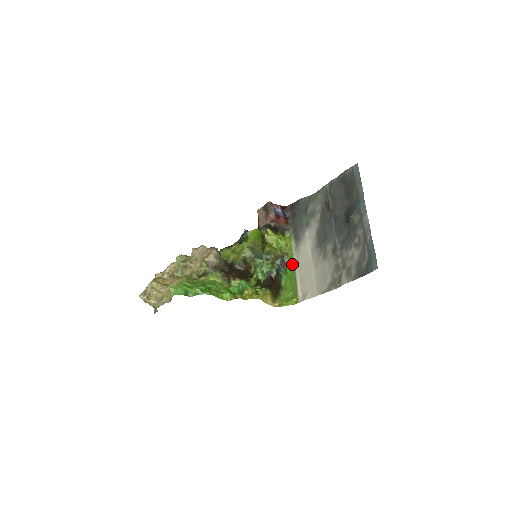
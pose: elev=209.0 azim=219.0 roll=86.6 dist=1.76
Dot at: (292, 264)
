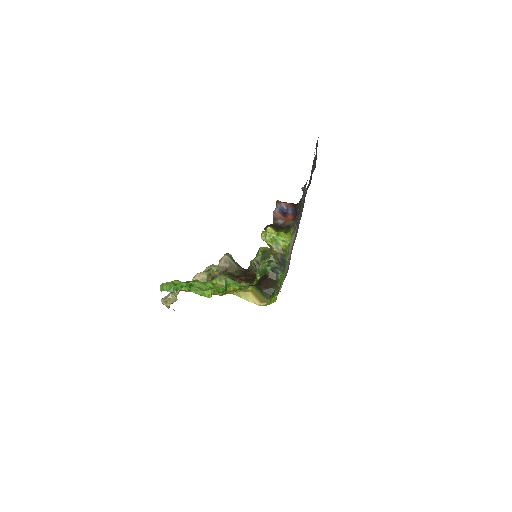
Dot at: occluded
